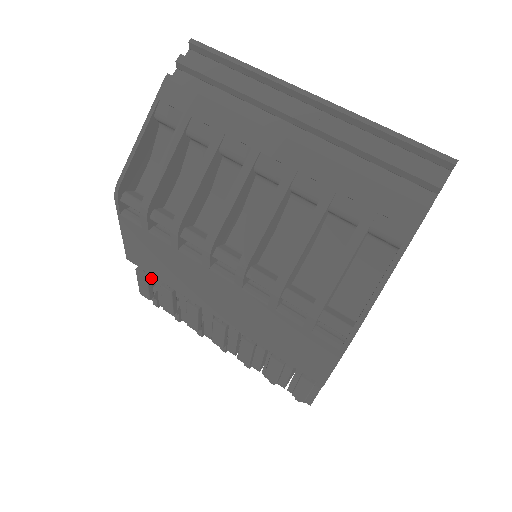
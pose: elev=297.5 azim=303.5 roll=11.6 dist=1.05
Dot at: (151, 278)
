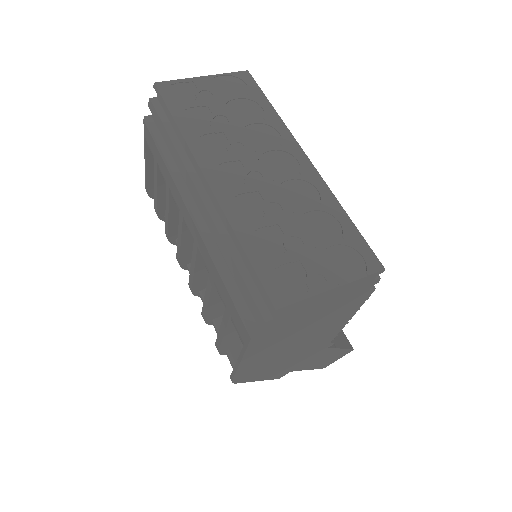
Dot at: occluded
